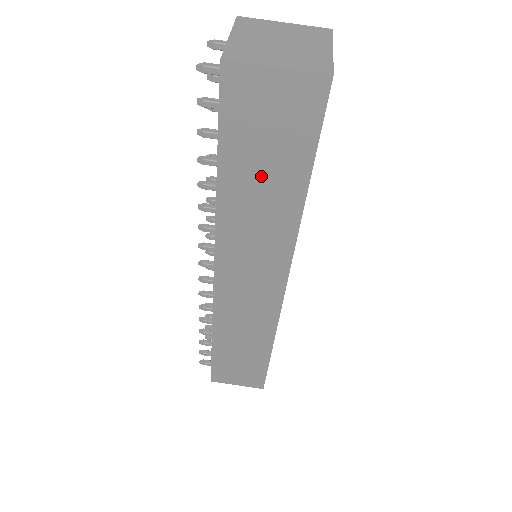
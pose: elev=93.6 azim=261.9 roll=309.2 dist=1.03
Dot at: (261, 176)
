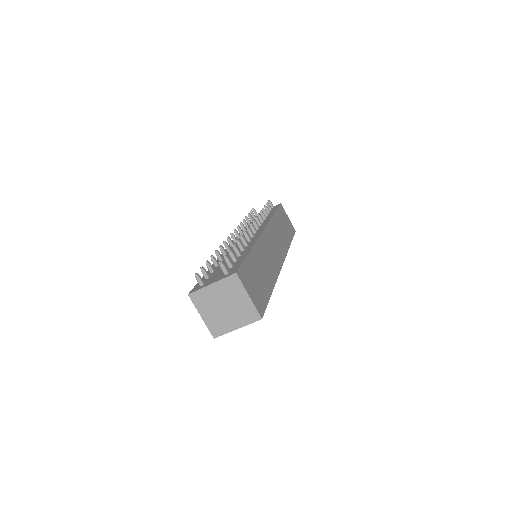
Dot at: occluded
